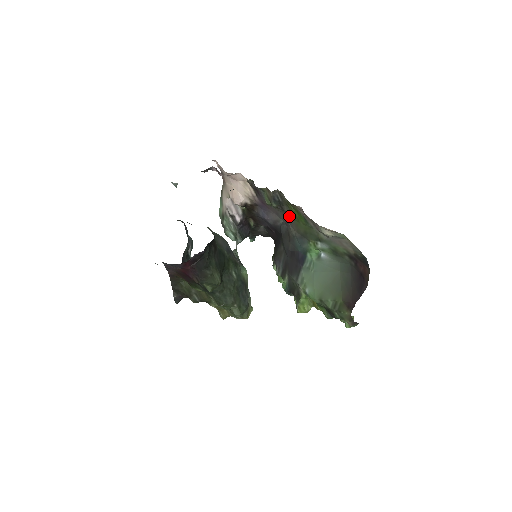
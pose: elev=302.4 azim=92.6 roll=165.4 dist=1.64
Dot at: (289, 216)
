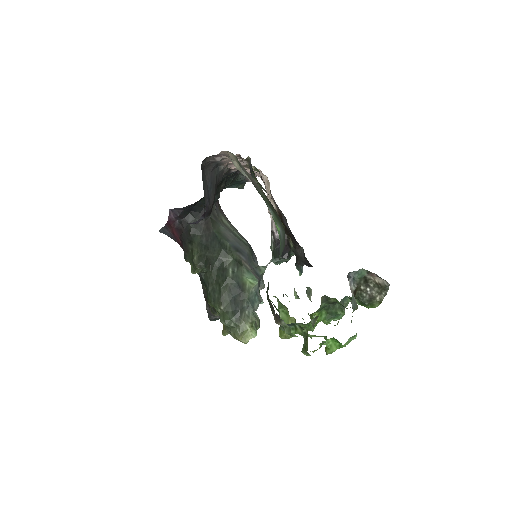
Dot at: occluded
